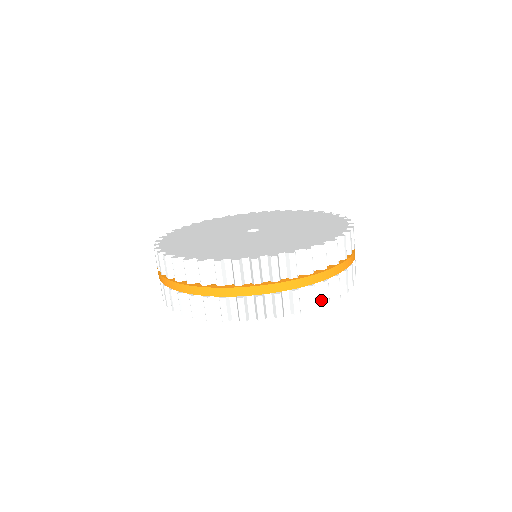
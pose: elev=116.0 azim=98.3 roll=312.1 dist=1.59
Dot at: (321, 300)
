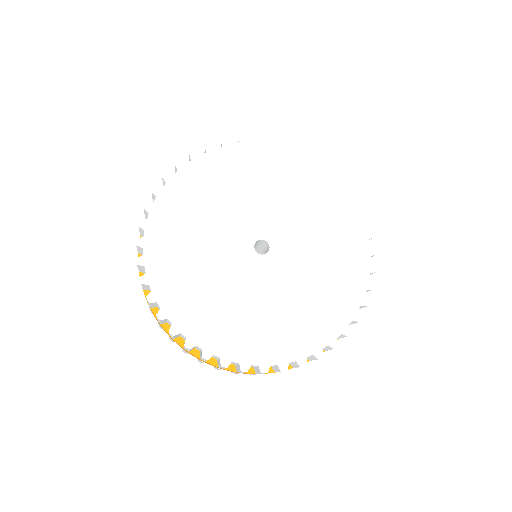
Dot at: occluded
